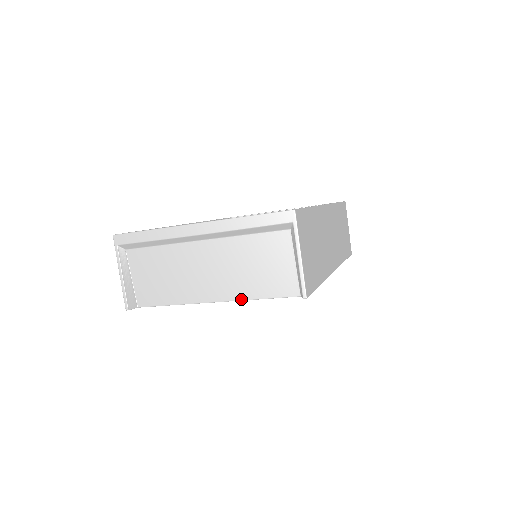
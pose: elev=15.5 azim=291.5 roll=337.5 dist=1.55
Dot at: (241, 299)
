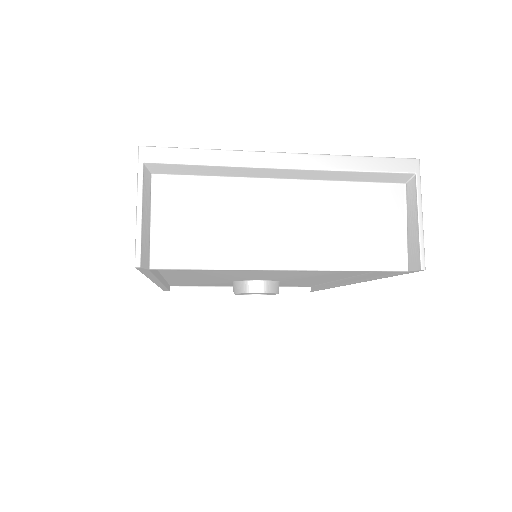
Dot at: (326, 268)
